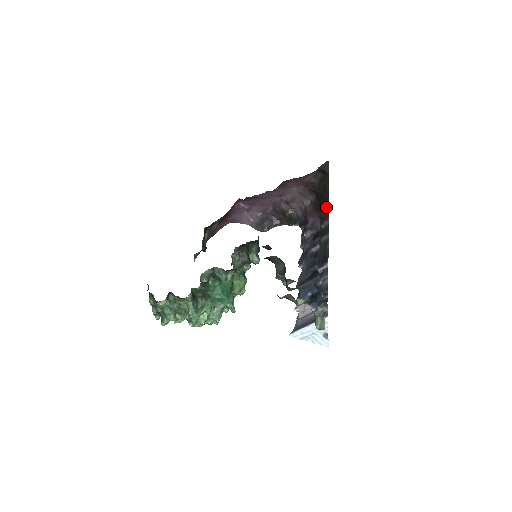
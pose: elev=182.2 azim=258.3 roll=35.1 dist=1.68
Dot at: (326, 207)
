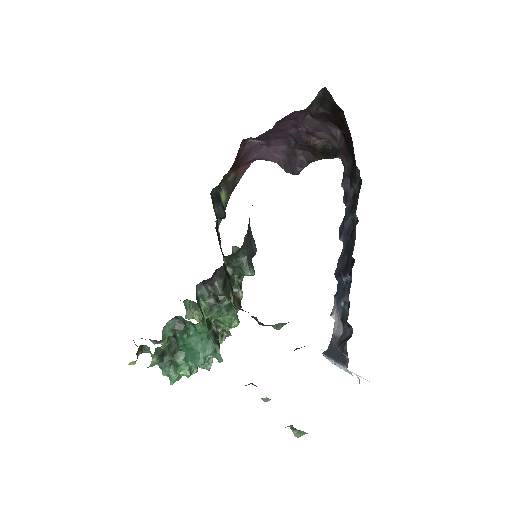
Dot at: (352, 156)
